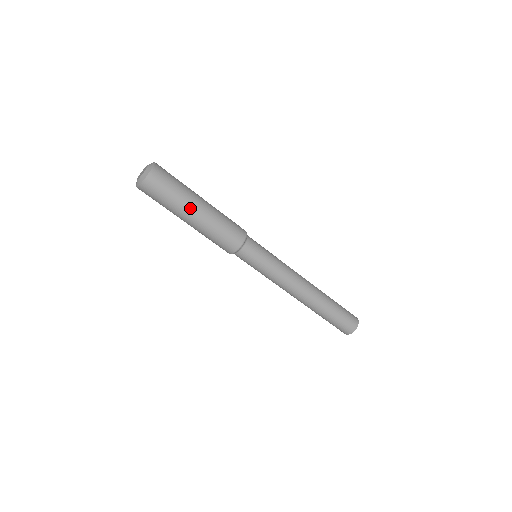
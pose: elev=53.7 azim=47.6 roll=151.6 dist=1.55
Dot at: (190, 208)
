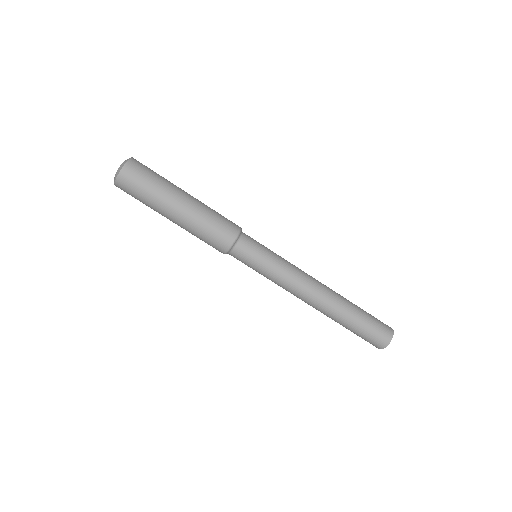
Dot at: (178, 192)
